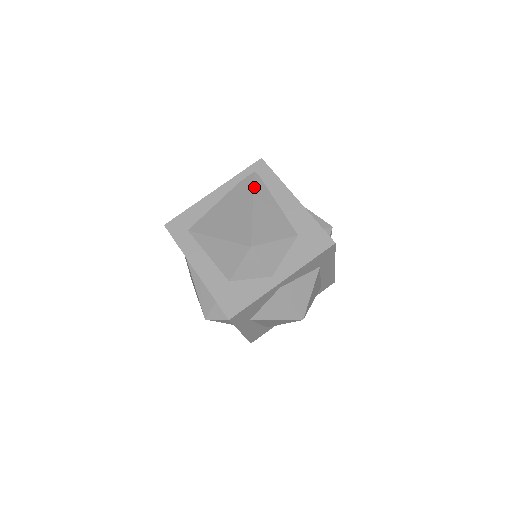
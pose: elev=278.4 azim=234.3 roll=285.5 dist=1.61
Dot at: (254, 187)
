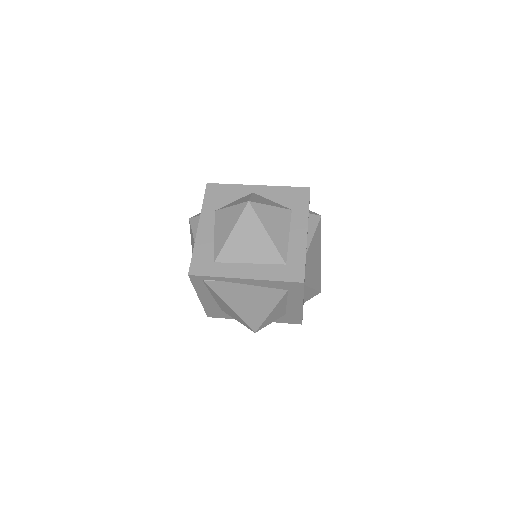
Dot at: occluded
